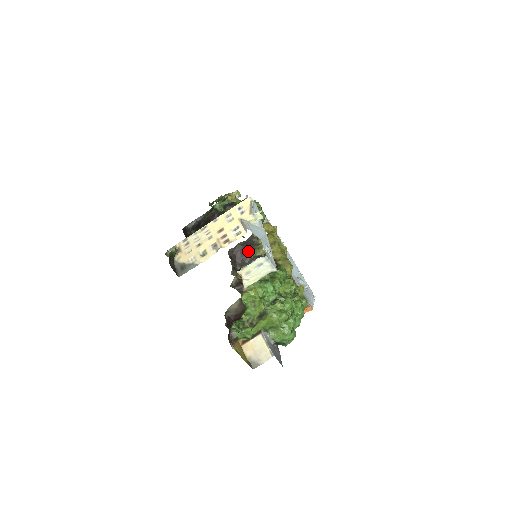
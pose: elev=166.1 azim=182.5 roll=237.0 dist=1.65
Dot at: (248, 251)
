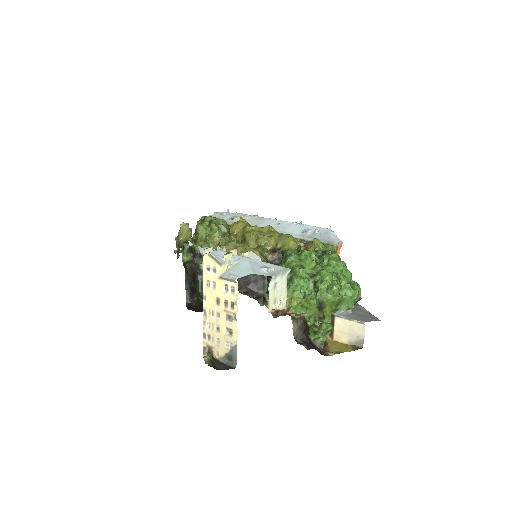
Dot at: occluded
